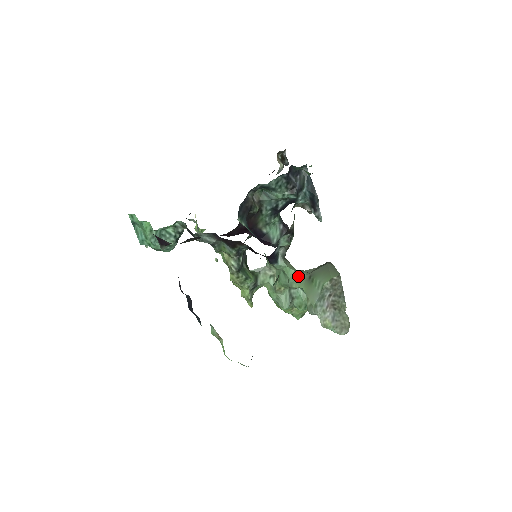
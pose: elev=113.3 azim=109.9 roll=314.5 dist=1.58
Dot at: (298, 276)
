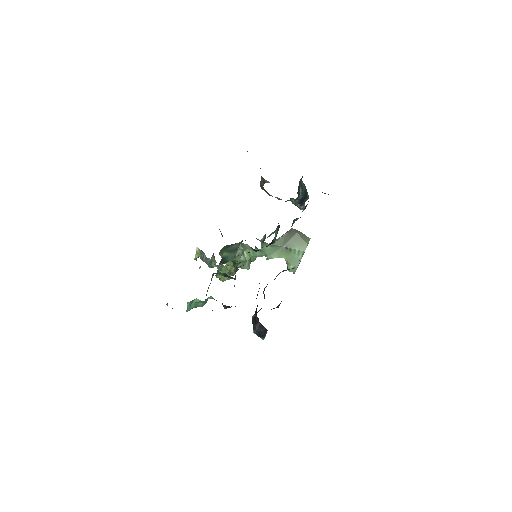
Dot at: (275, 250)
